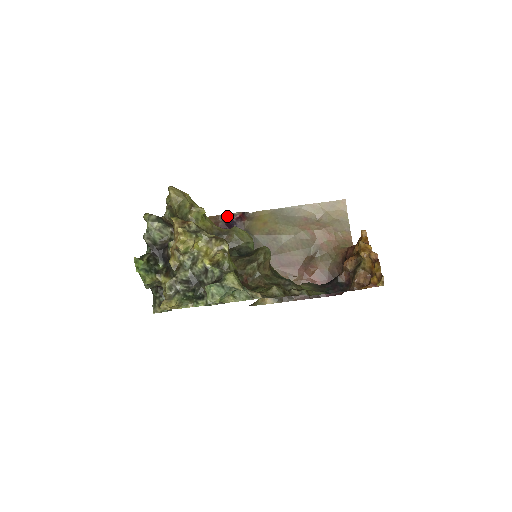
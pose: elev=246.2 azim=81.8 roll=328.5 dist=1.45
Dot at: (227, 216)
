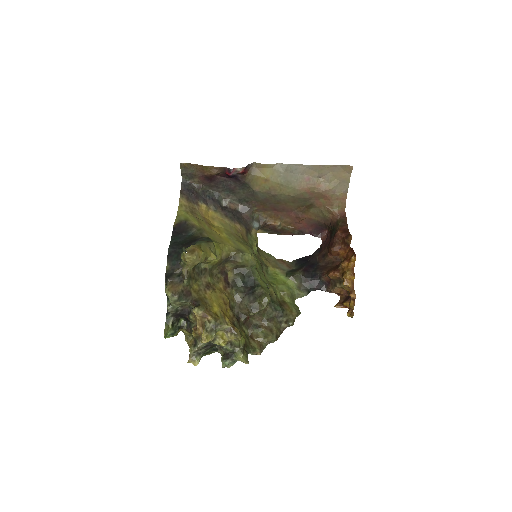
Dot at: (229, 172)
